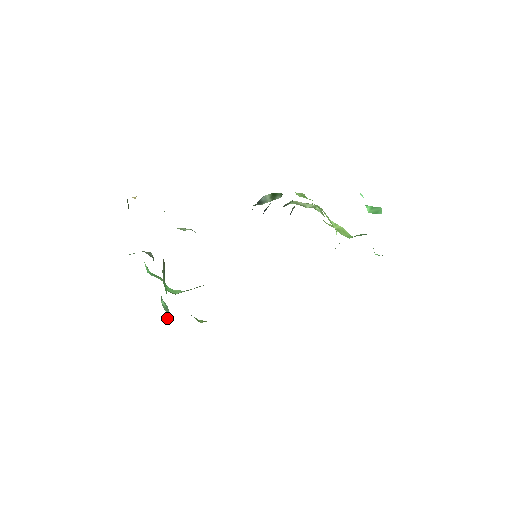
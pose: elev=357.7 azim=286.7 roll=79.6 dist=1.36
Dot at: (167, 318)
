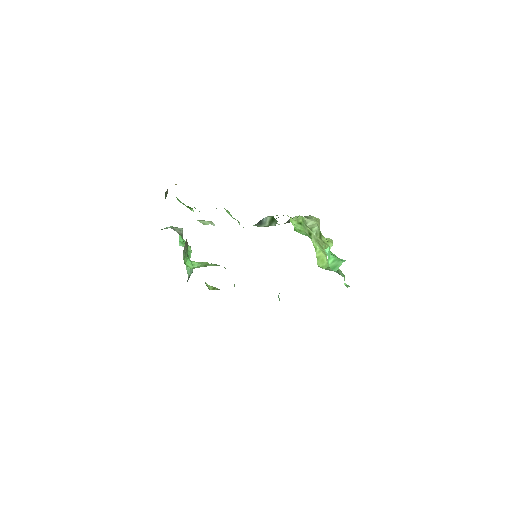
Dot at: (188, 277)
